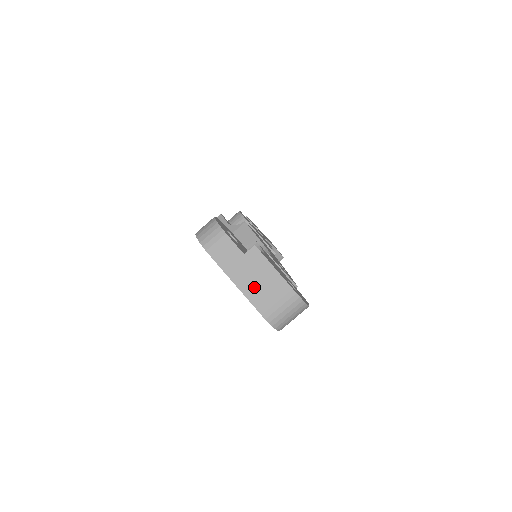
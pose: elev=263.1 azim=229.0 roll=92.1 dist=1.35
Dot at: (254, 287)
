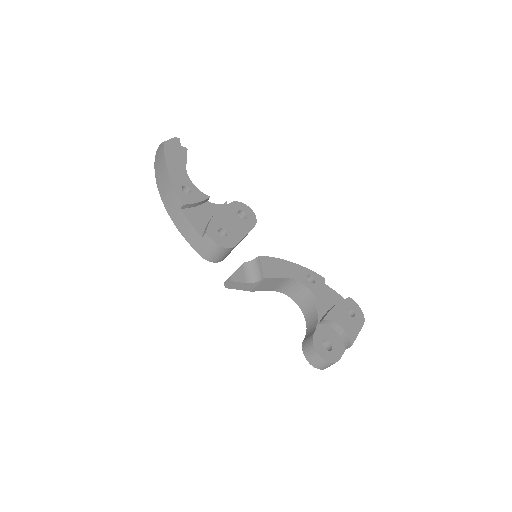
Dot at: occluded
